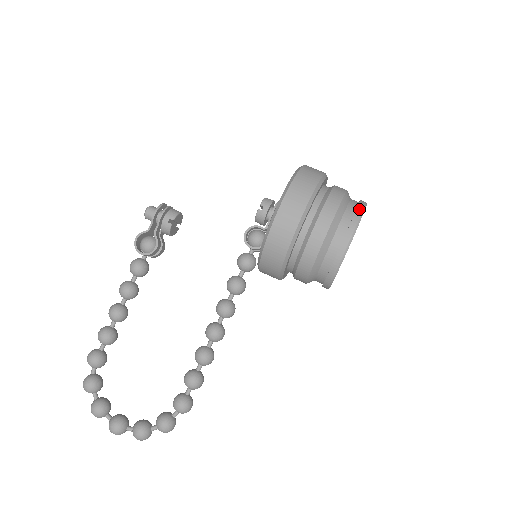
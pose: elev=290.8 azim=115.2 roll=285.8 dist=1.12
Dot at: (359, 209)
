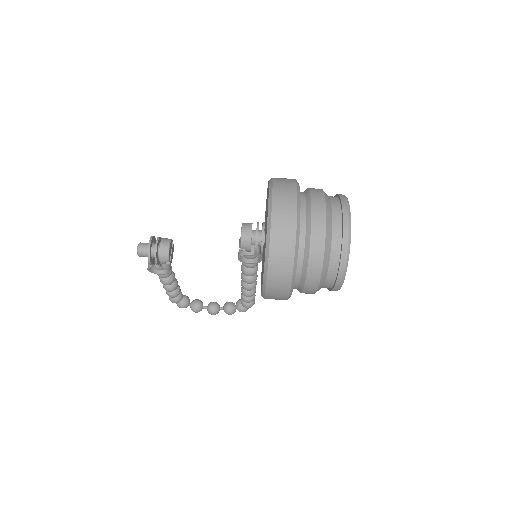
Dot at: (342, 266)
